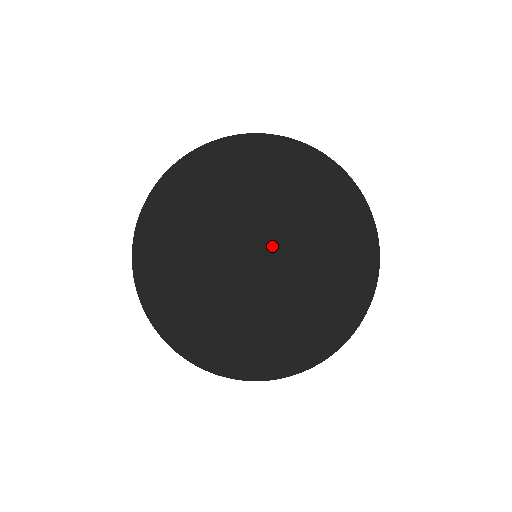
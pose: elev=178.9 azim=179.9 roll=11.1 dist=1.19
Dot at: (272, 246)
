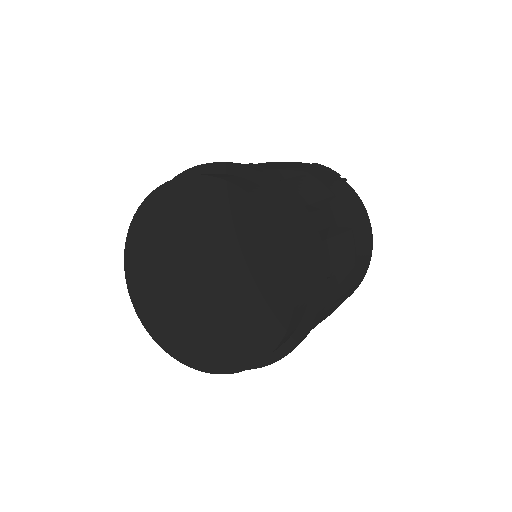
Dot at: (214, 273)
